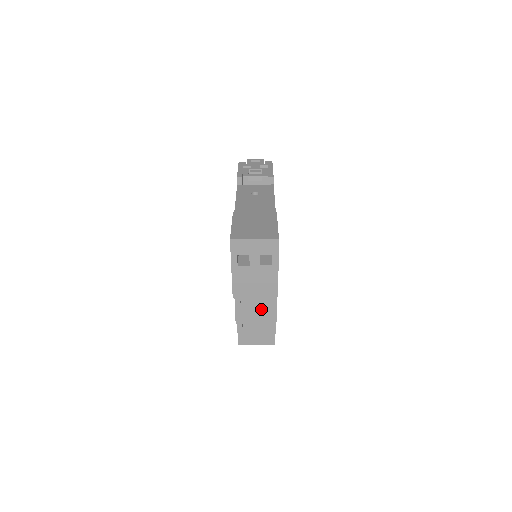
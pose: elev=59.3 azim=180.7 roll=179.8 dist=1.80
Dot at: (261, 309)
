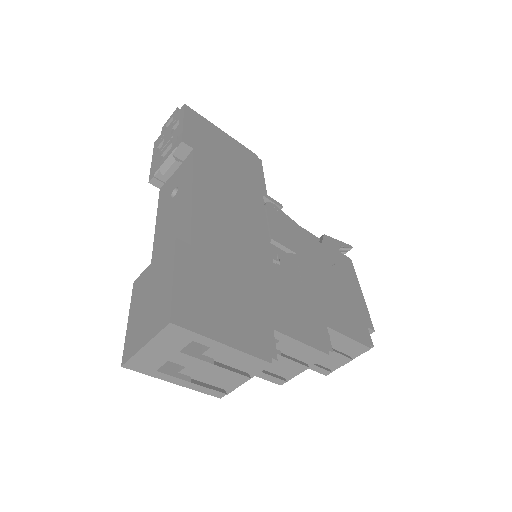
Dot at: (293, 355)
